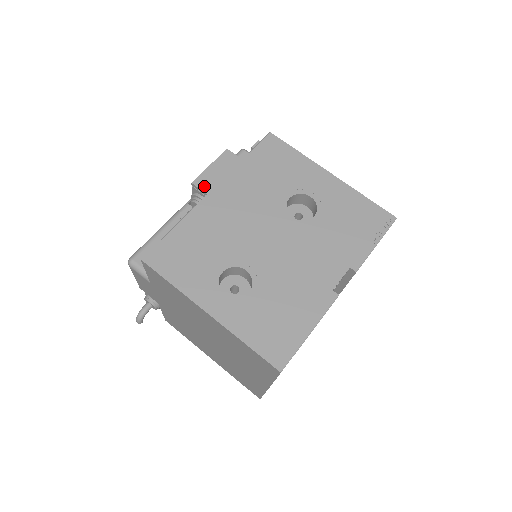
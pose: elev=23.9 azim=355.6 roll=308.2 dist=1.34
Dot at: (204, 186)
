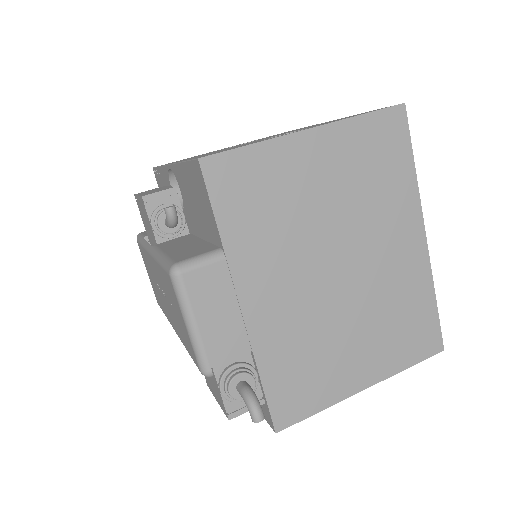
Dot at: (155, 192)
